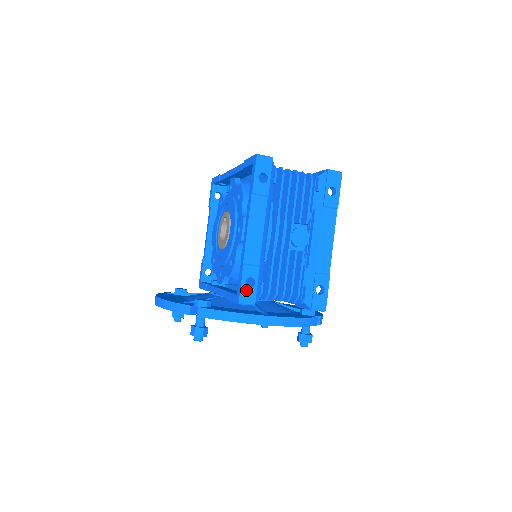
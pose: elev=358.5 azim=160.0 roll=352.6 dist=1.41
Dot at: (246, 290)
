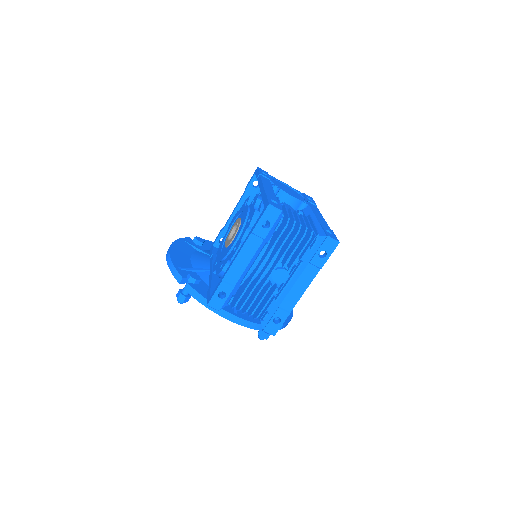
Dot at: (217, 299)
